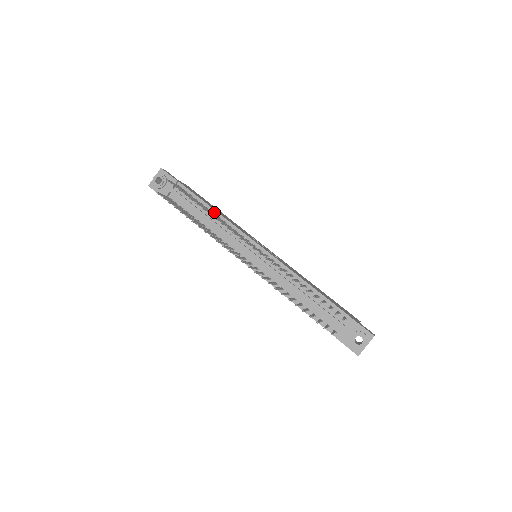
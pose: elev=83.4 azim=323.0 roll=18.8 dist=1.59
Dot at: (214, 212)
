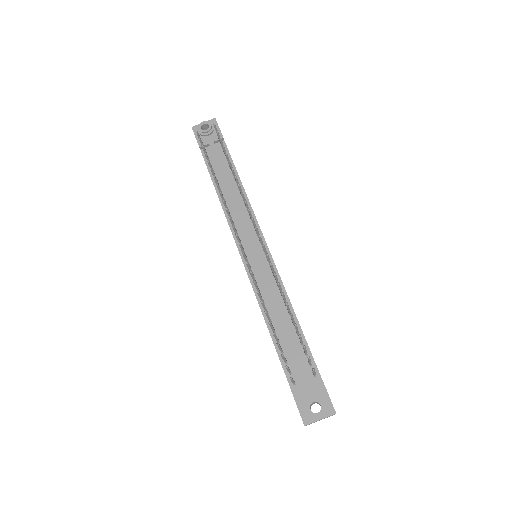
Dot at: (241, 187)
